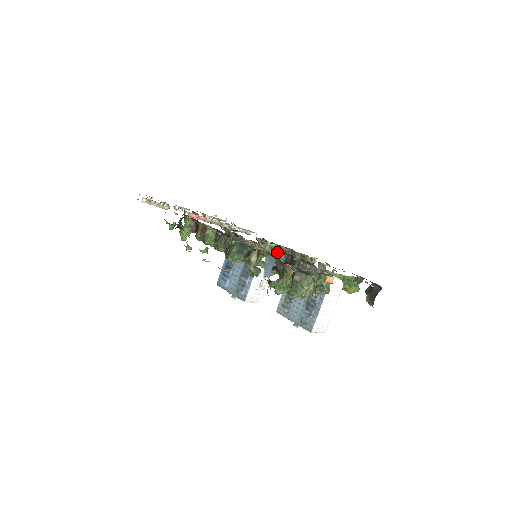
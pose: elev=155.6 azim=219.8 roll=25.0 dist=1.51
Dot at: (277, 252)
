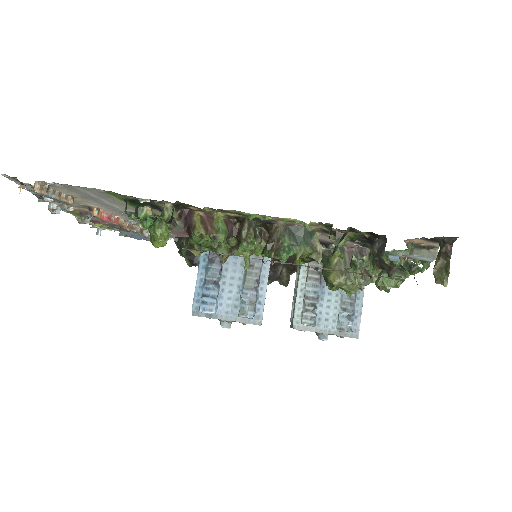
Dot at: occluded
